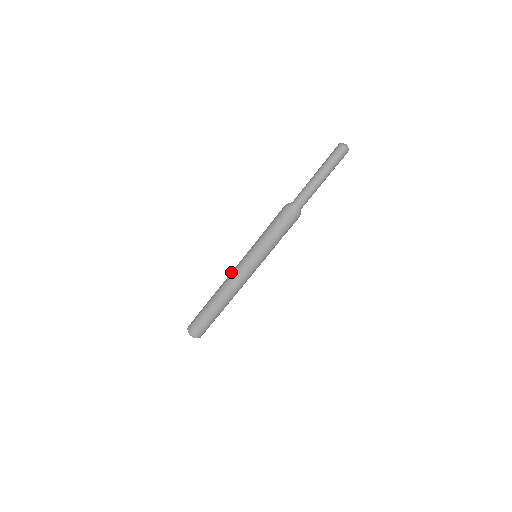
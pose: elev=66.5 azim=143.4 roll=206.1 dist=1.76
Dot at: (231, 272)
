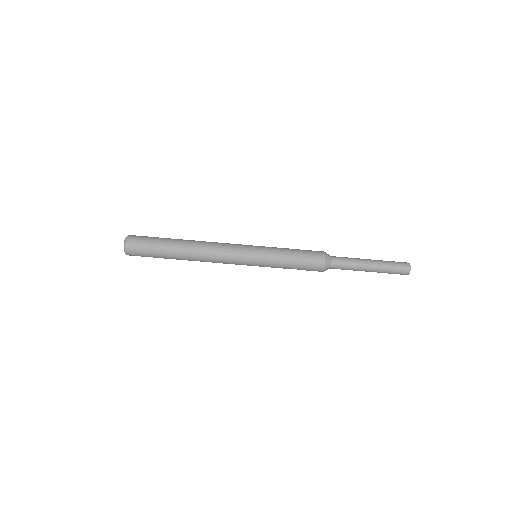
Dot at: (222, 247)
